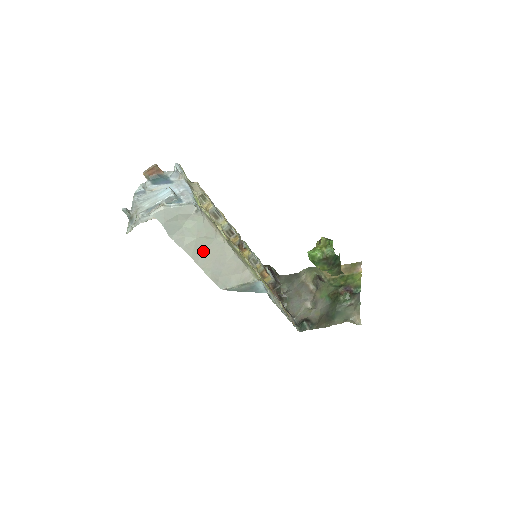
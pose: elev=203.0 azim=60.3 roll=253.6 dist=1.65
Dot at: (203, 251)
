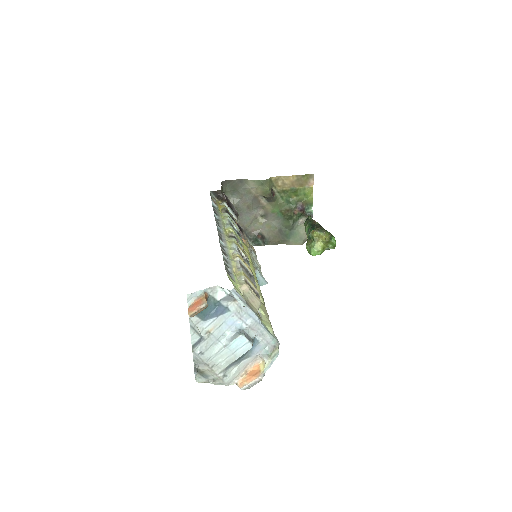
Dot at: occluded
